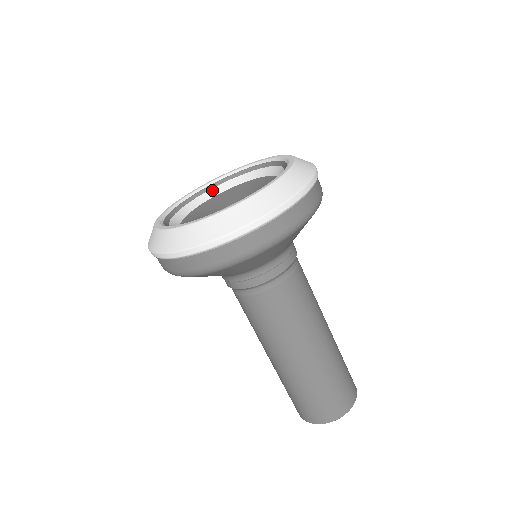
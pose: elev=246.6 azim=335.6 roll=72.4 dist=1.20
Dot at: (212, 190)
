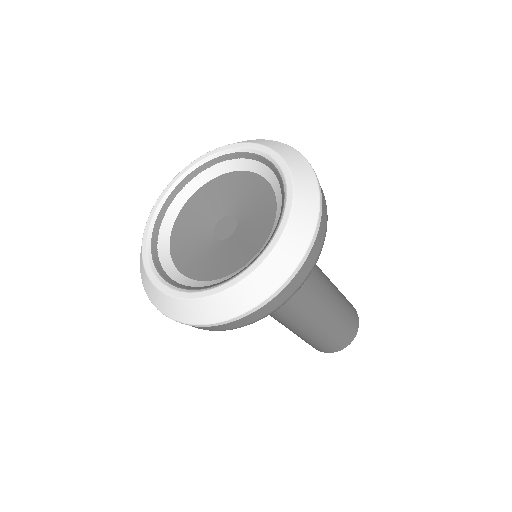
Dot at: (242, 161)
